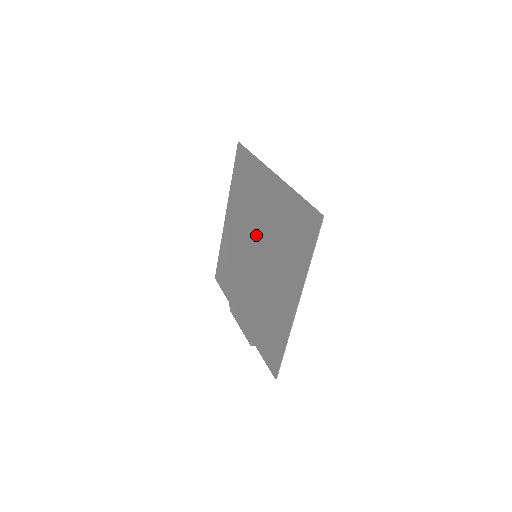
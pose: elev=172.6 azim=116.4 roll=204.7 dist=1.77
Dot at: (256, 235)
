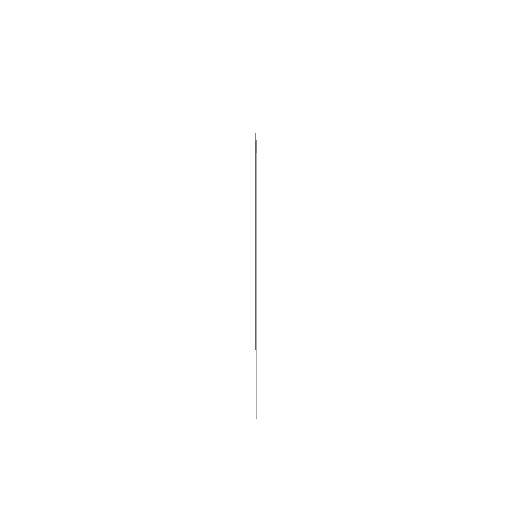
Dot at: occluded
